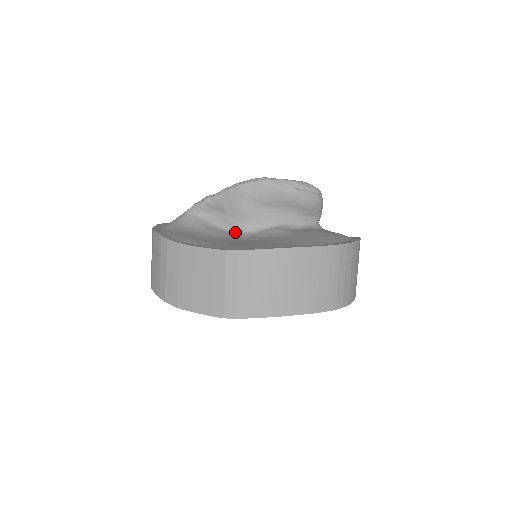
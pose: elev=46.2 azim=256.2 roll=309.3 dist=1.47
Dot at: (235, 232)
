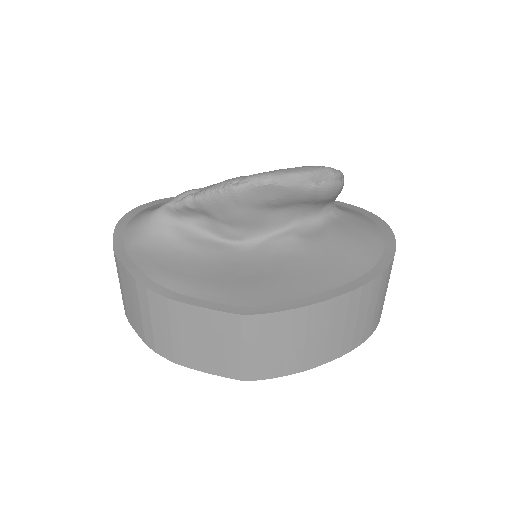
Dot at: (231, 242)
